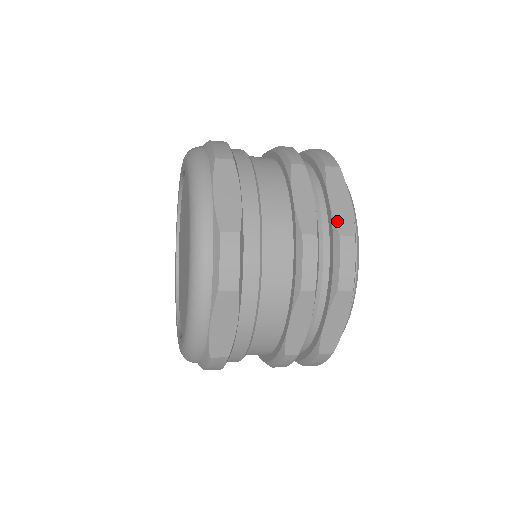
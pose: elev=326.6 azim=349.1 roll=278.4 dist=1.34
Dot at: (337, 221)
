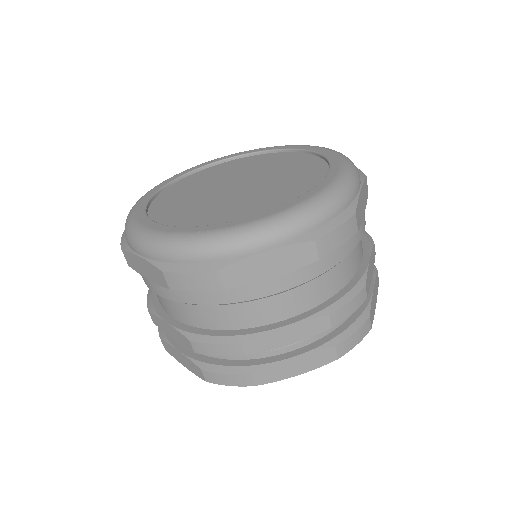
Dot at: occluded
